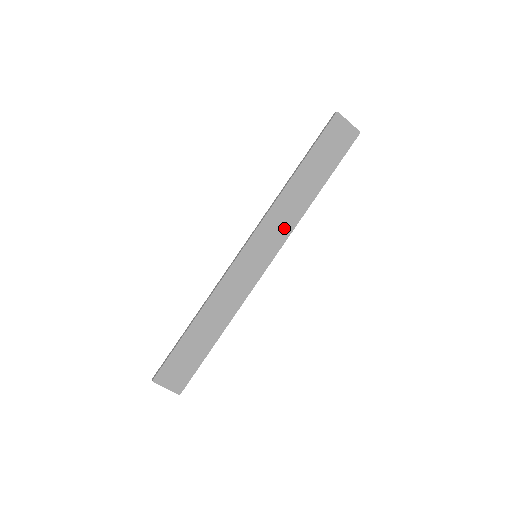
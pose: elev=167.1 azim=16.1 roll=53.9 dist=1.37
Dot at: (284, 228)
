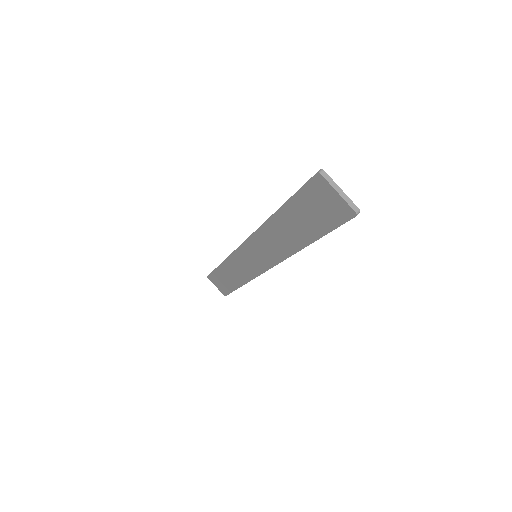
Dot at: (274, 253)
